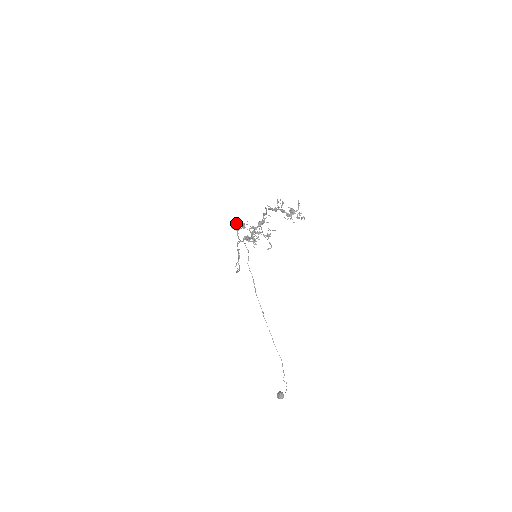
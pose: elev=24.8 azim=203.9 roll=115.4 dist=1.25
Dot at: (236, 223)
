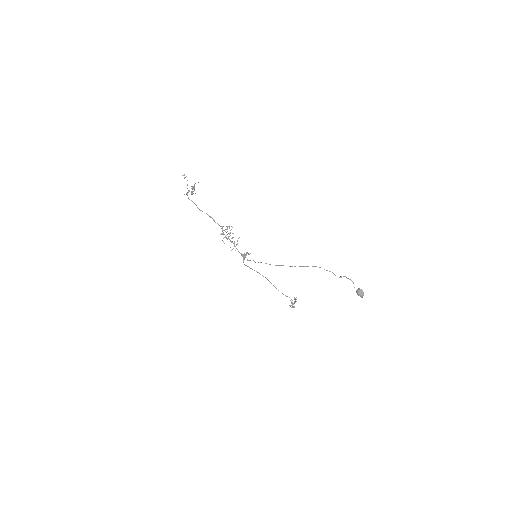
Dot at: (291, 303)
